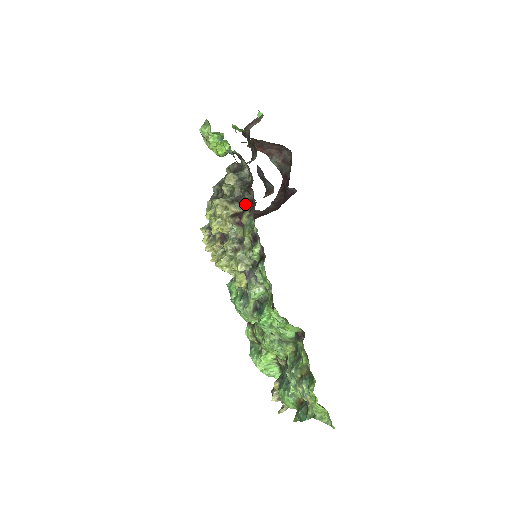
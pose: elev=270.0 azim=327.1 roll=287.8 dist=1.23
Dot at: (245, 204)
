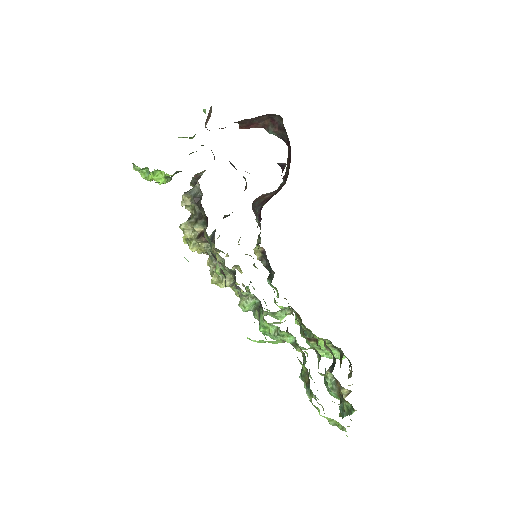
Dot at: (206, 220)
